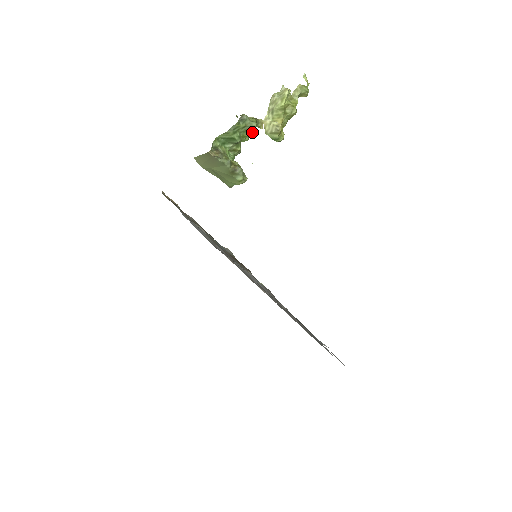
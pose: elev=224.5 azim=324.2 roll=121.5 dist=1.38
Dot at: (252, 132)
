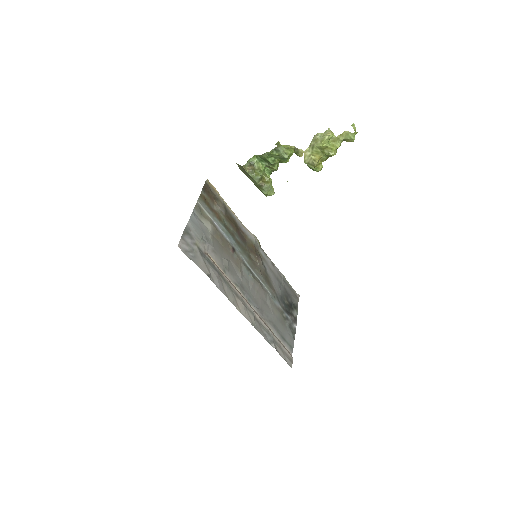
Dot at: (286, 160)
